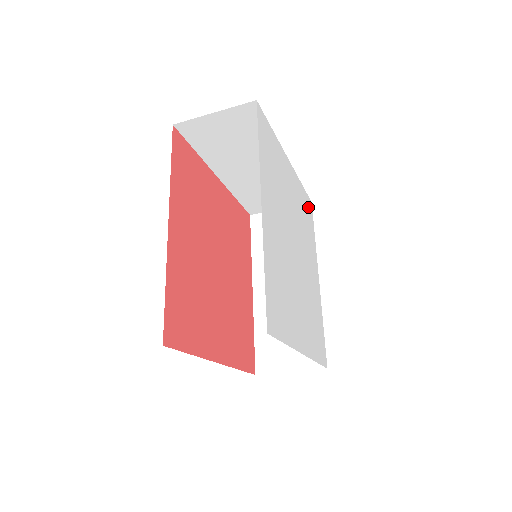
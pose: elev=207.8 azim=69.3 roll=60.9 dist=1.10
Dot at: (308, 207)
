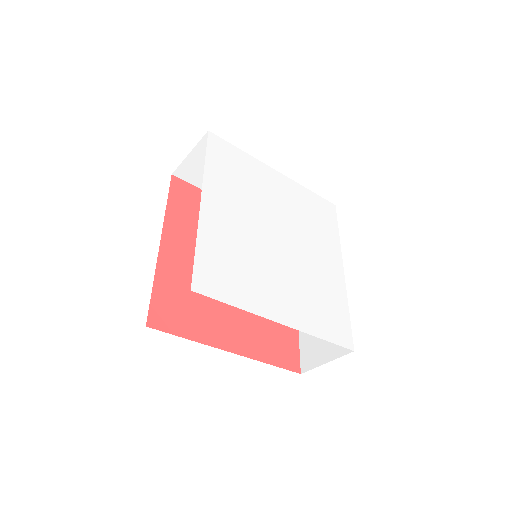
Dot at: (324, 208)
